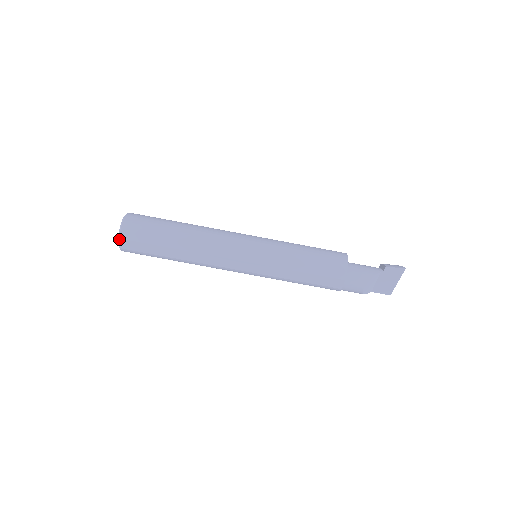
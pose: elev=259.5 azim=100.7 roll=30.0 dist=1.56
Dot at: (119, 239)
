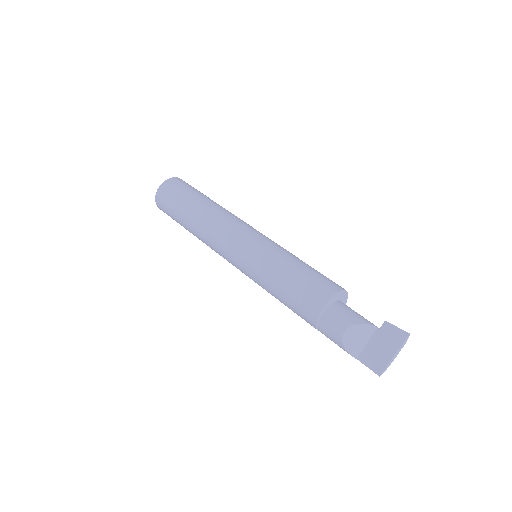
Dot at: (160, 185)
